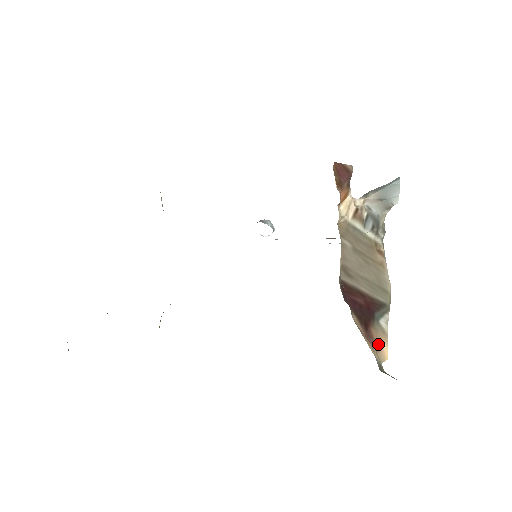
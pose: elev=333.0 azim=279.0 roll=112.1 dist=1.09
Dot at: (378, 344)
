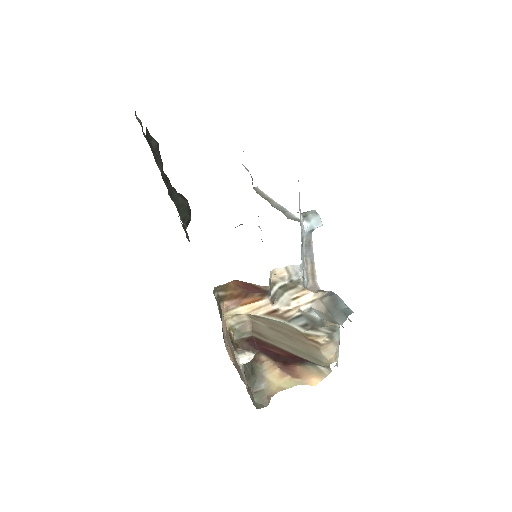
Dot at: (303, 375)
